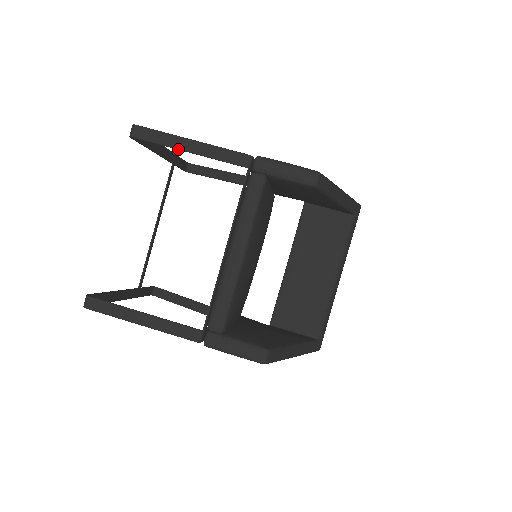
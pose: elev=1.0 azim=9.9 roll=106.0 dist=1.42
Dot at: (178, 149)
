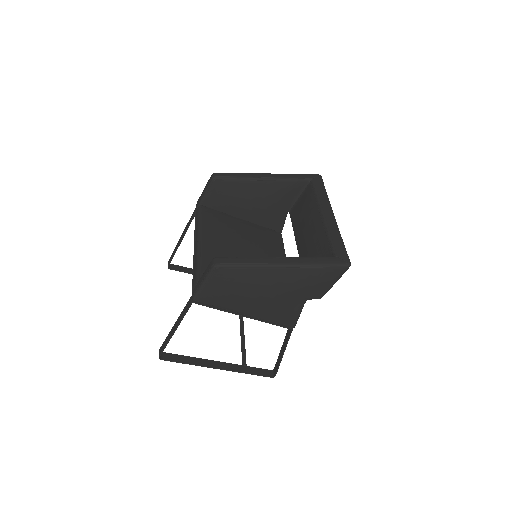
Dot at: (178, 246)
